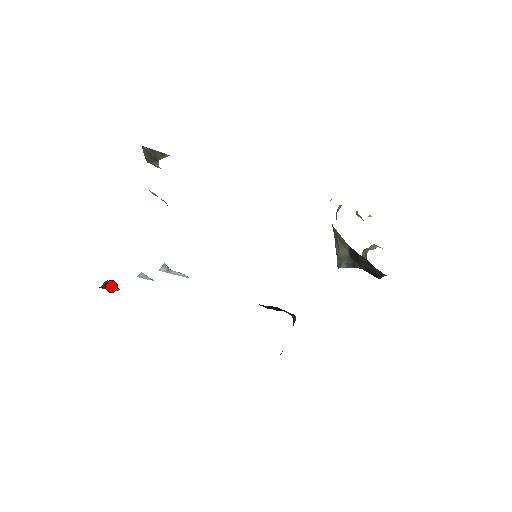
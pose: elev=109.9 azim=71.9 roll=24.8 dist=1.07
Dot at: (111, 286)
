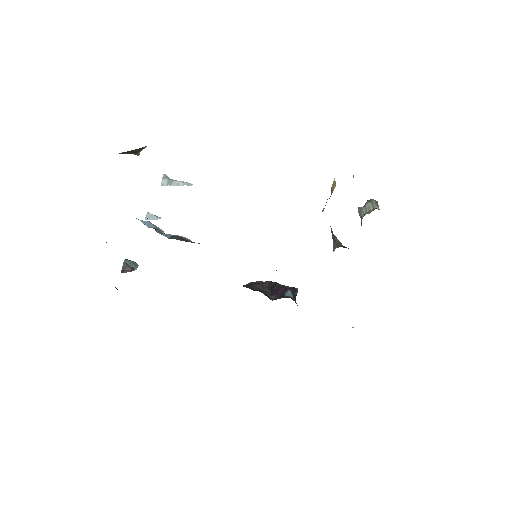
Dot at: (130, 267)
